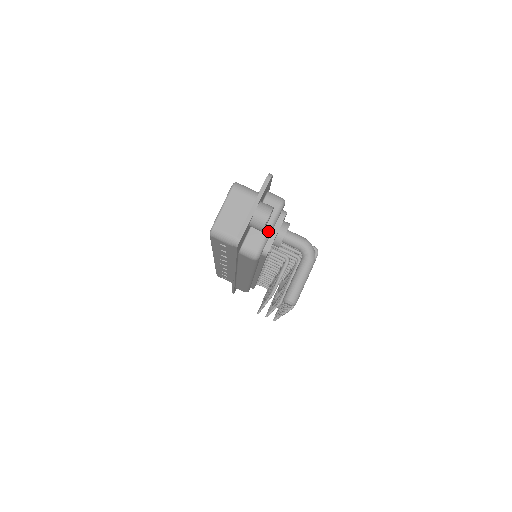
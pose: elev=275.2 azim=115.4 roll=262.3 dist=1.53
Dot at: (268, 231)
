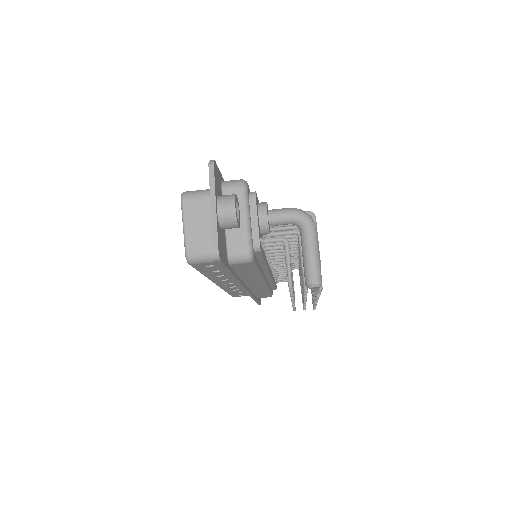
Dot at: (246, 223)
